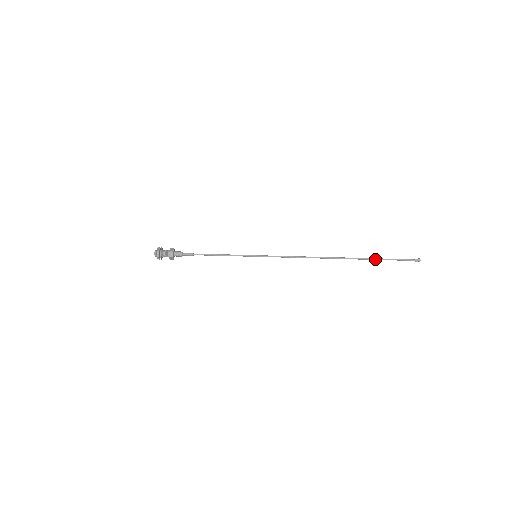
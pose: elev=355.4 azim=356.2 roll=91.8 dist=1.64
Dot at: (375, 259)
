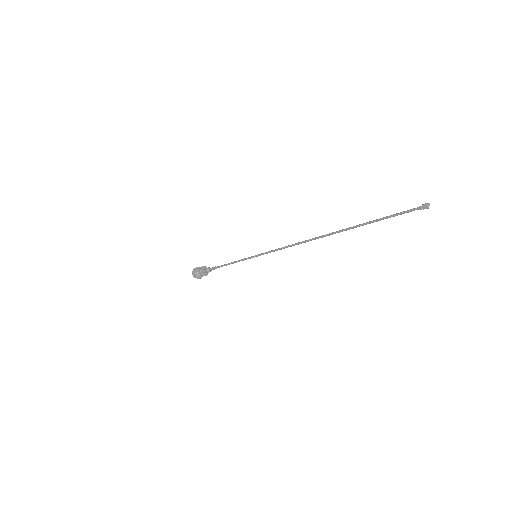
Dot at: (366, 224)
